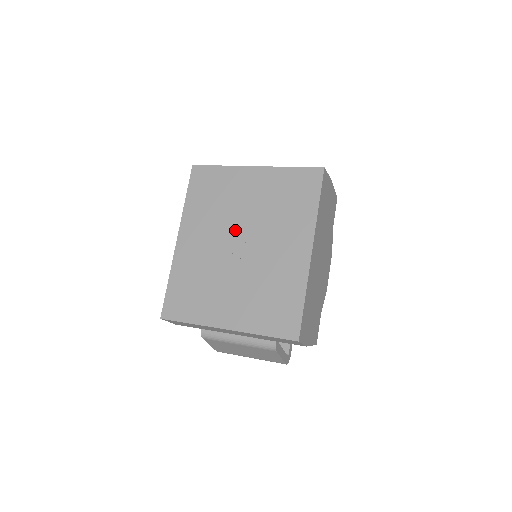
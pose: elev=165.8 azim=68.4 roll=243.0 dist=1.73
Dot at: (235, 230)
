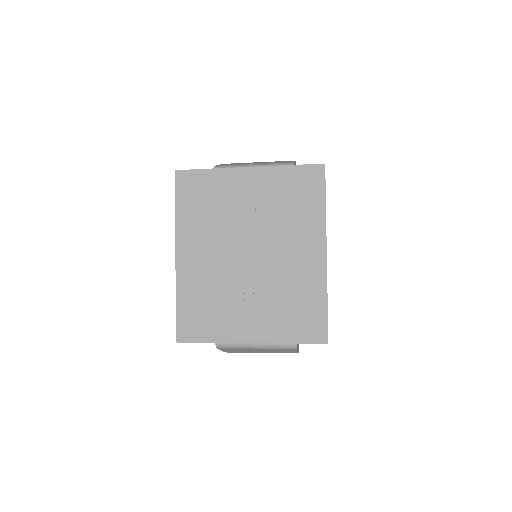
Dot at: (240, 239)
